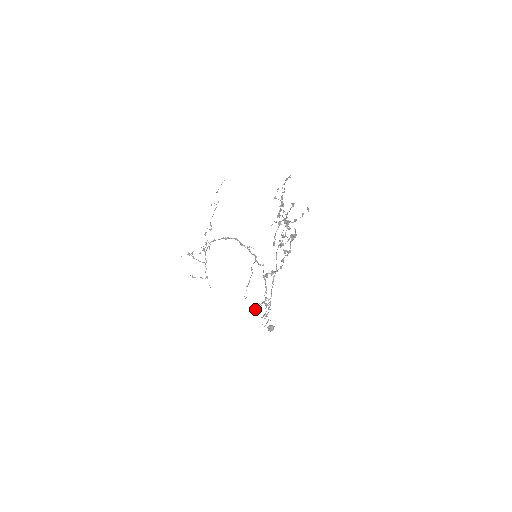
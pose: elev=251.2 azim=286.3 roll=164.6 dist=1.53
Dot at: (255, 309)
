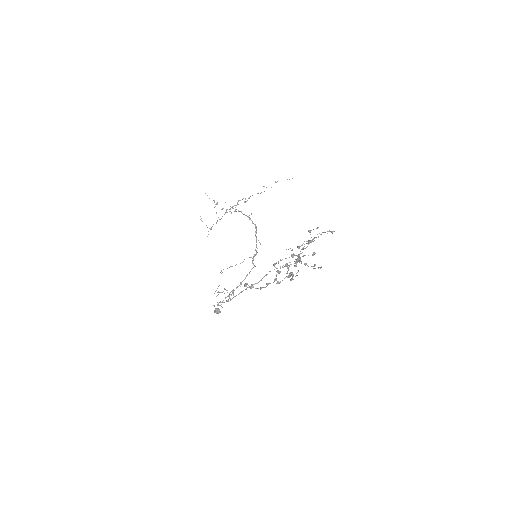
Dot at: (218, 291)
